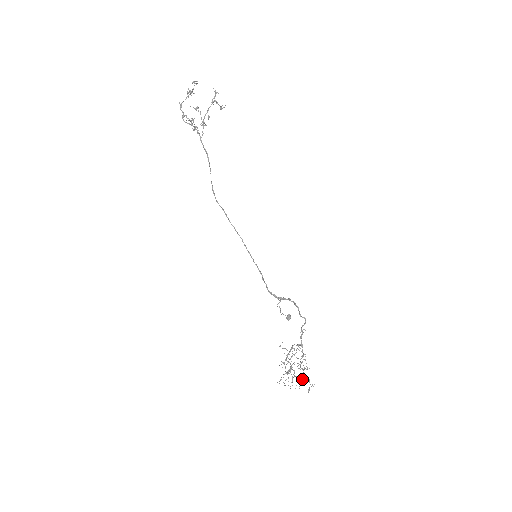
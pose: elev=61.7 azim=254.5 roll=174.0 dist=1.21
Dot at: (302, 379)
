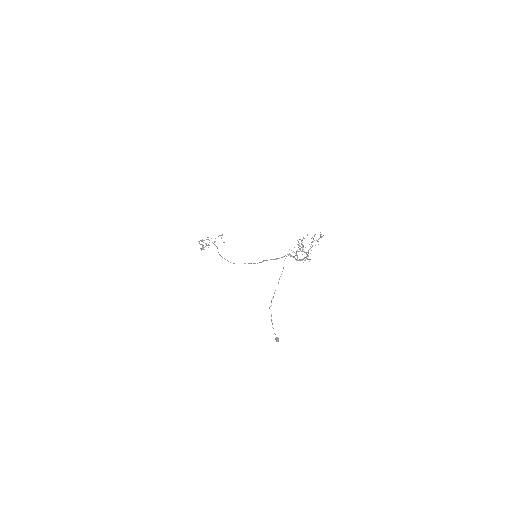
Dot at: (314, 235)
